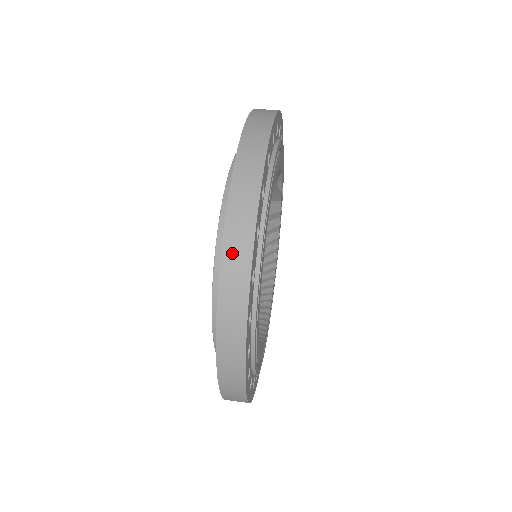
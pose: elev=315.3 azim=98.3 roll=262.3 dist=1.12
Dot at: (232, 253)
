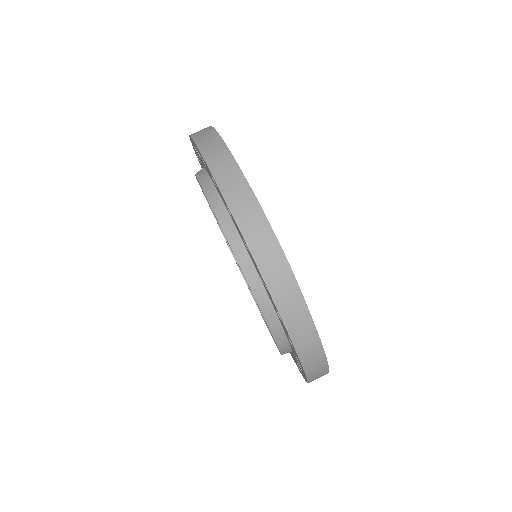
Dot at: occluded
